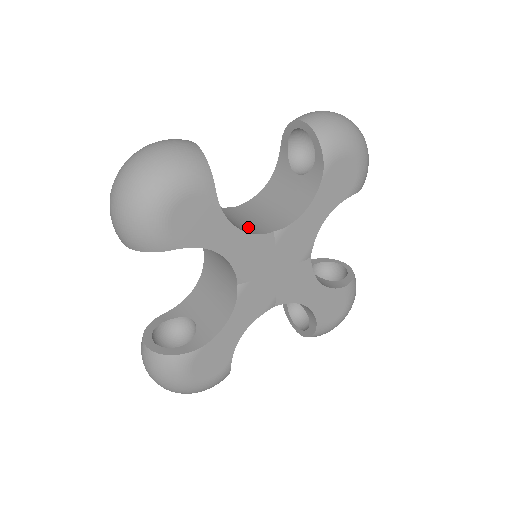
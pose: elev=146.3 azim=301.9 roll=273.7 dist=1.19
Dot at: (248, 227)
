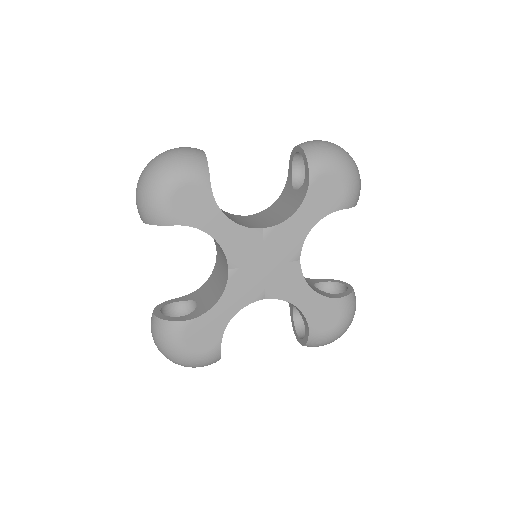
Dot at: (243, 224)
